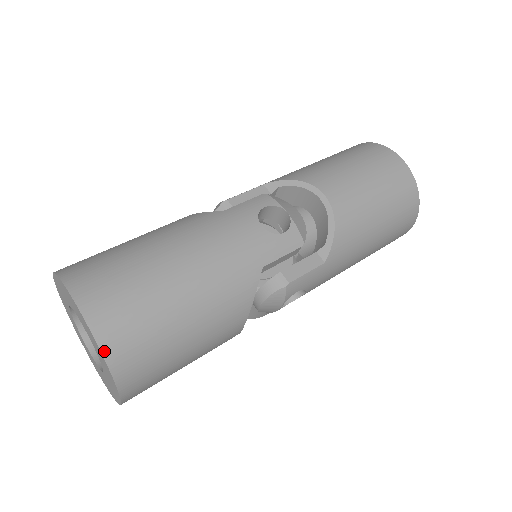
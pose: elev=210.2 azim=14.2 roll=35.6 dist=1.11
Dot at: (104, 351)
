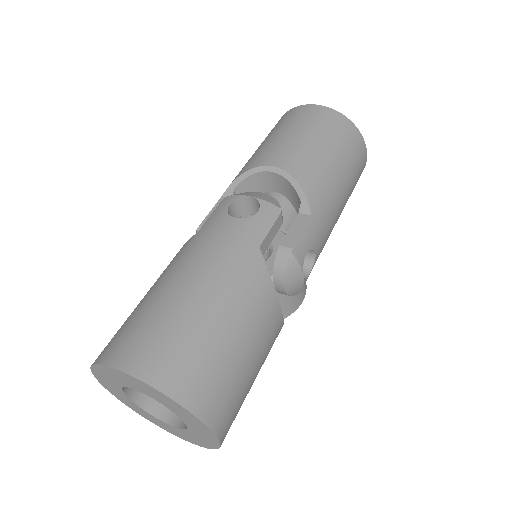
Dot at: (167, 392)
